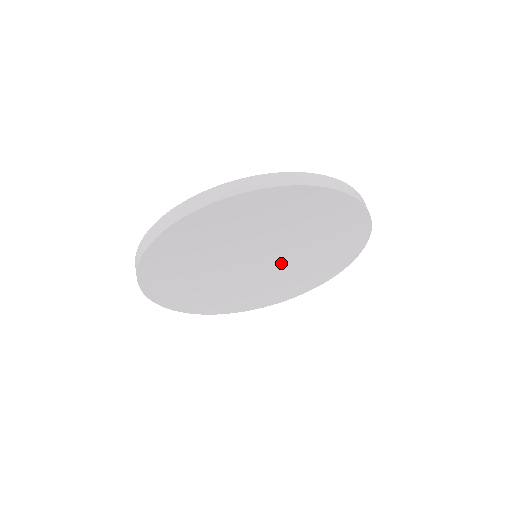
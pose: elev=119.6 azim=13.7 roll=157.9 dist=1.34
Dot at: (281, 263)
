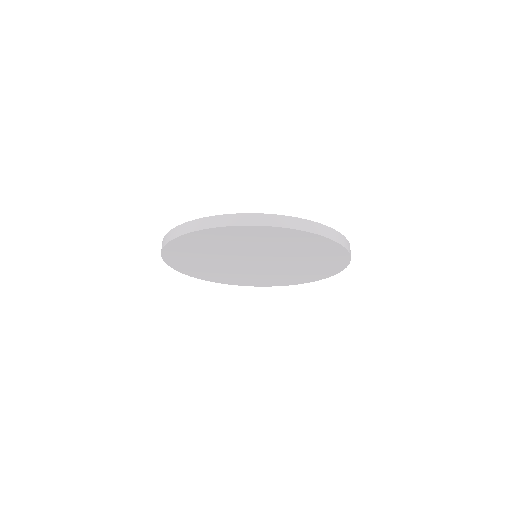
Dot at: (277, 260)
